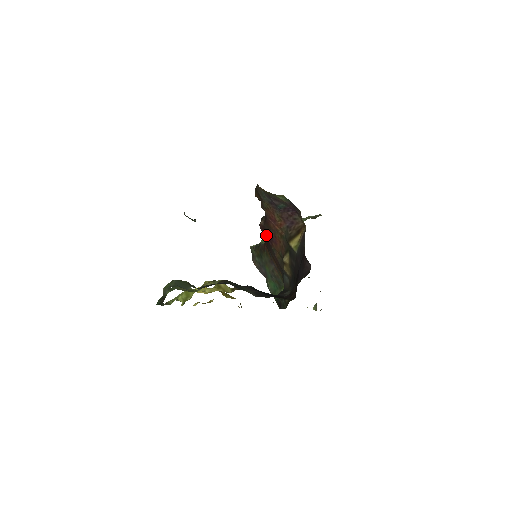
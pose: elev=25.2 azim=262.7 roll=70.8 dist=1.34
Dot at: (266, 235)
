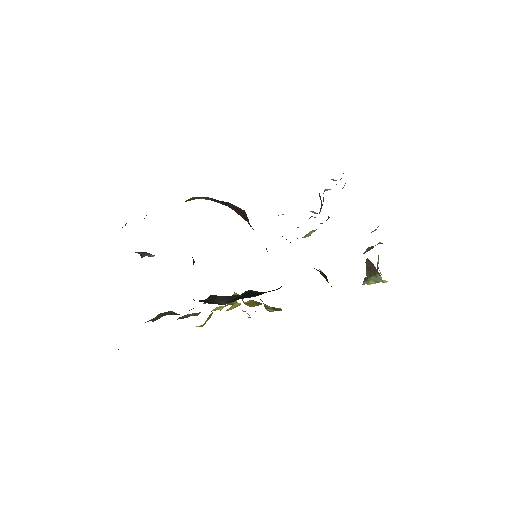
Dot at: occluded
